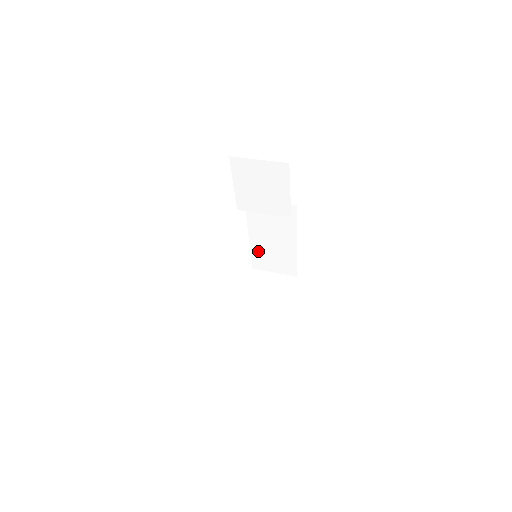
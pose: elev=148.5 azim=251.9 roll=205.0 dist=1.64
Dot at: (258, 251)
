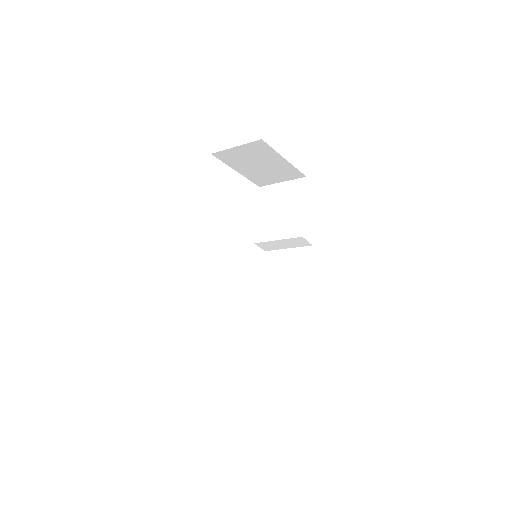
Dot at: (266, 322)
